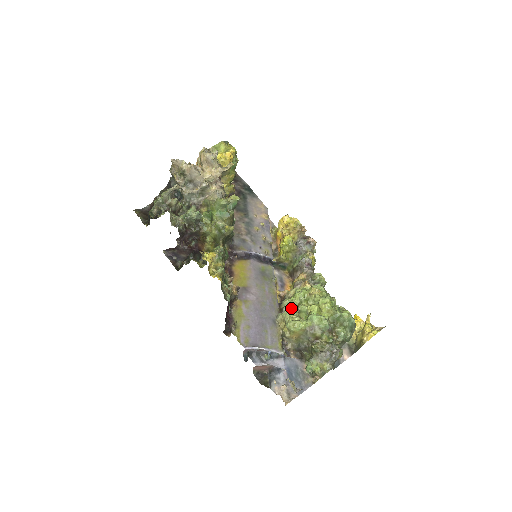
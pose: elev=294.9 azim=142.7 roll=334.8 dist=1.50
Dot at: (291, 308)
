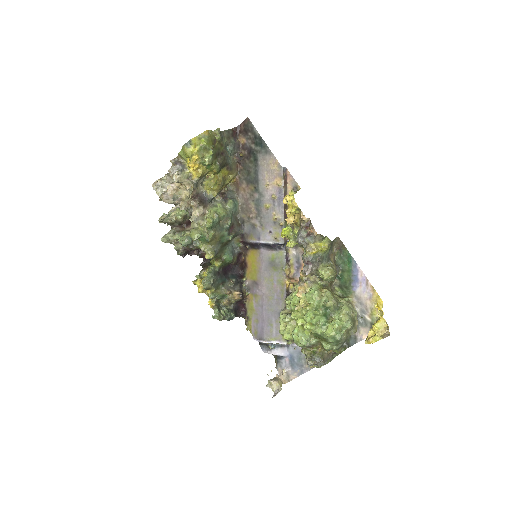
Dot at: occluded
